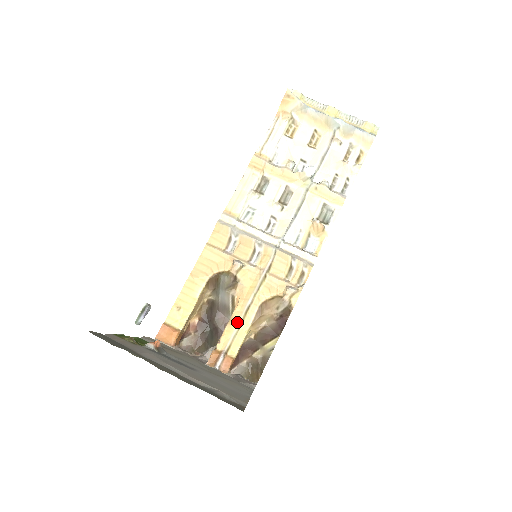
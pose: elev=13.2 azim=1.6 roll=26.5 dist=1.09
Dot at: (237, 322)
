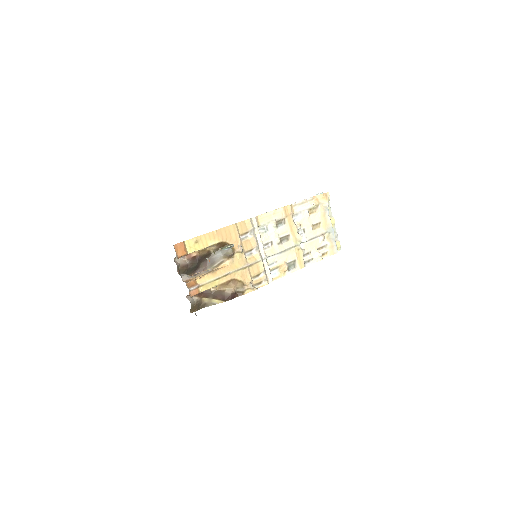
Dot at: (216, 277)
